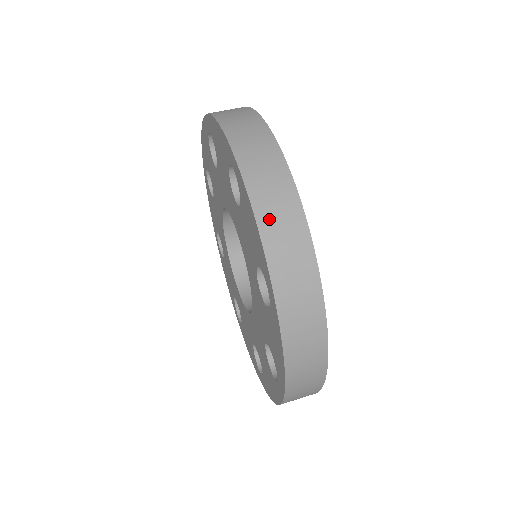
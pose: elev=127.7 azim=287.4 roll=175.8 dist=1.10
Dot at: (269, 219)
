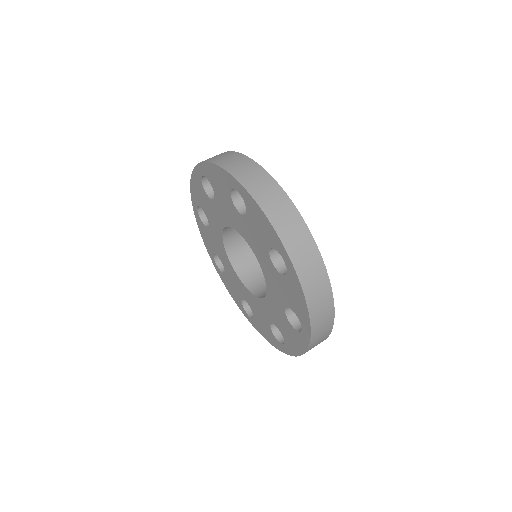
Dot at: (273, 212)
